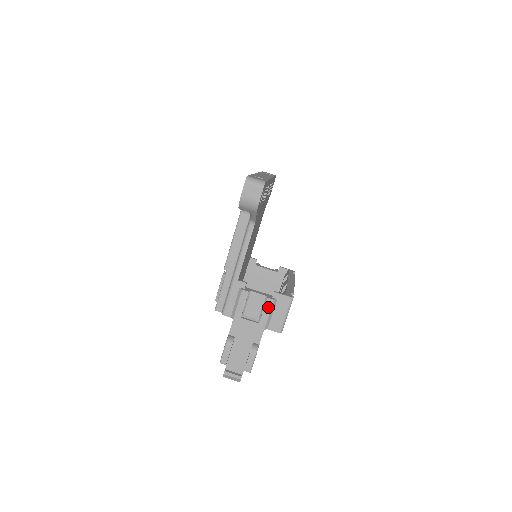
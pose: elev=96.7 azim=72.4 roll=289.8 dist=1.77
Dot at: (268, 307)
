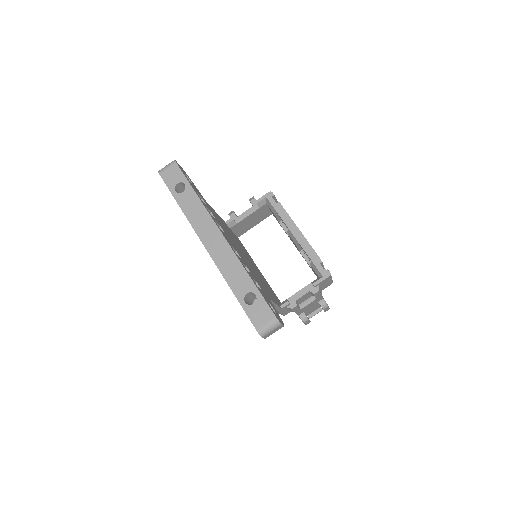
Dot at: (317, 294)
